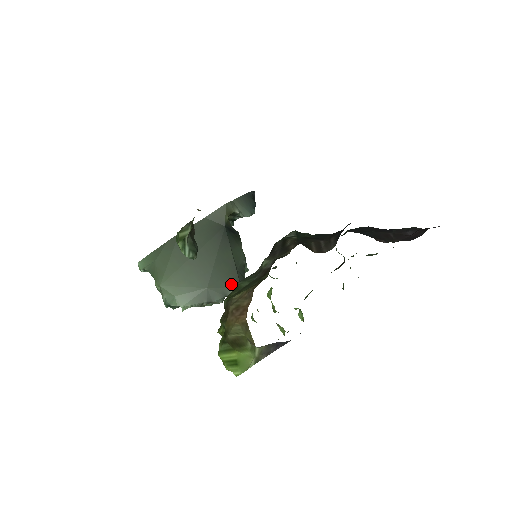
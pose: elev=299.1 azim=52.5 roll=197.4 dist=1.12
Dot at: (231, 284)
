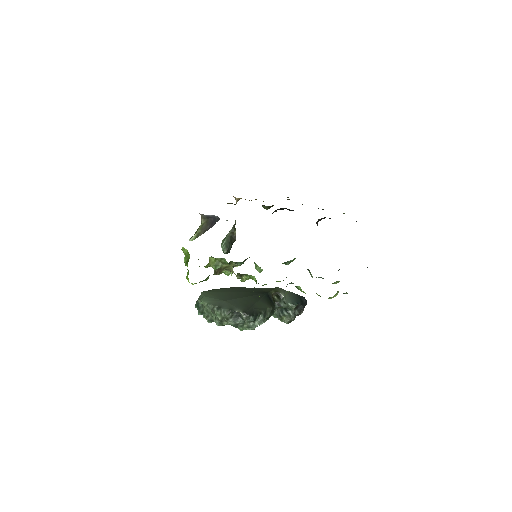
Dot at: (241, 308)
